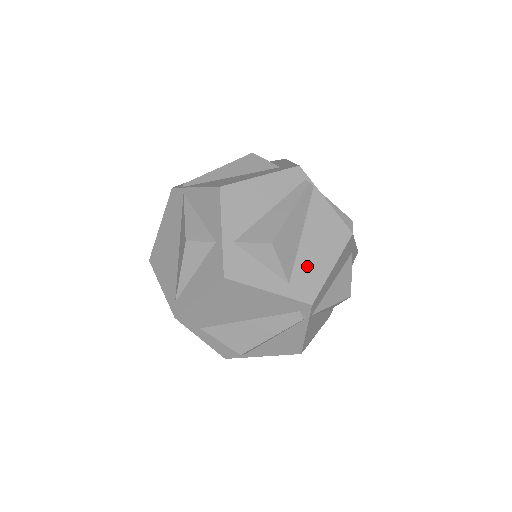
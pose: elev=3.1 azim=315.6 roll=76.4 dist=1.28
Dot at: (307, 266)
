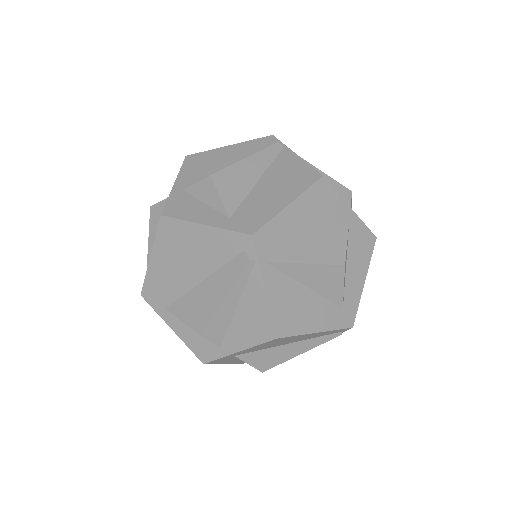
Dot at: (257, 203)
